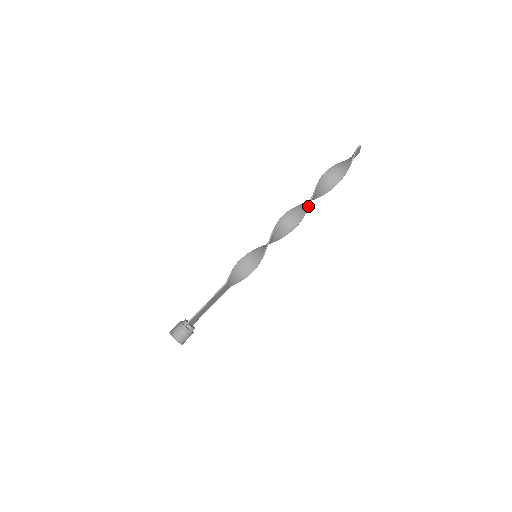
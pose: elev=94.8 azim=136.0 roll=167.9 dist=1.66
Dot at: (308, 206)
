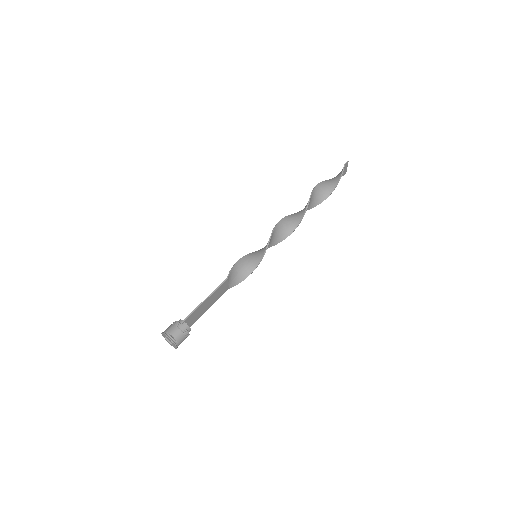
Dot at: (306, 209)
